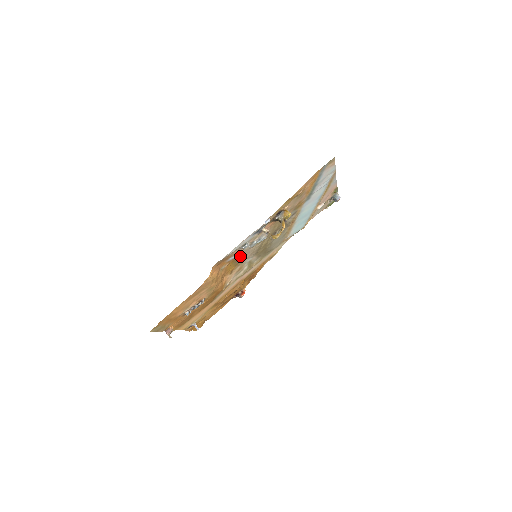
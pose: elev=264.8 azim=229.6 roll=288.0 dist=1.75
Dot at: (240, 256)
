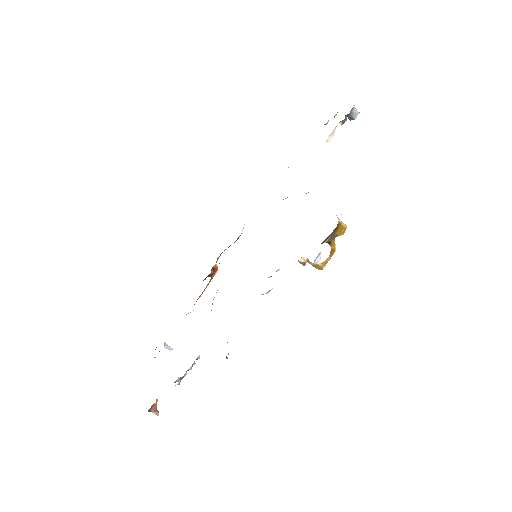
Dot at: occluded
